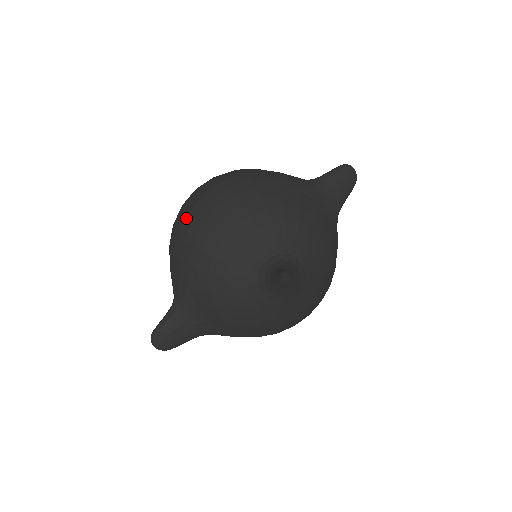
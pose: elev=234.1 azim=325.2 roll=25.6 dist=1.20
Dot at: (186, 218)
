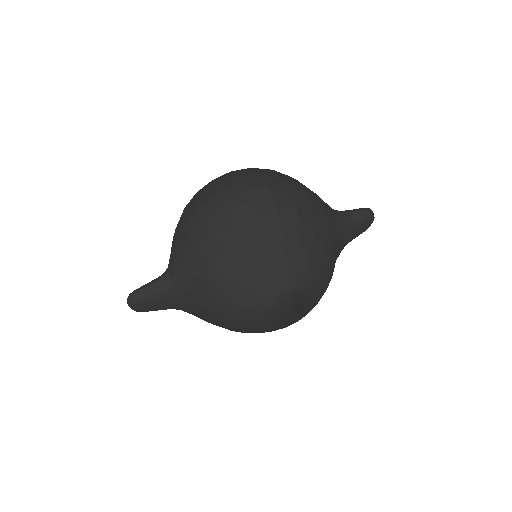
Dot at: (218, 205)
